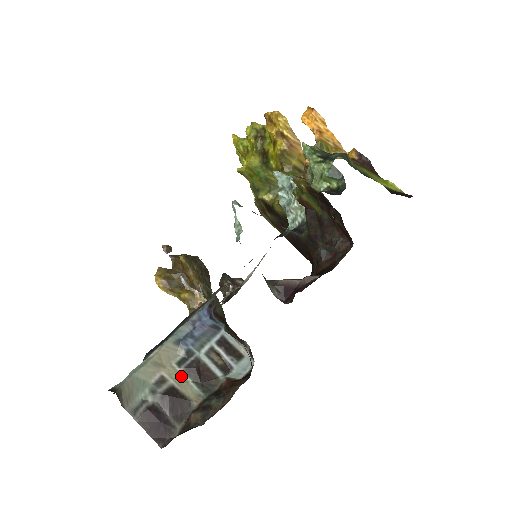
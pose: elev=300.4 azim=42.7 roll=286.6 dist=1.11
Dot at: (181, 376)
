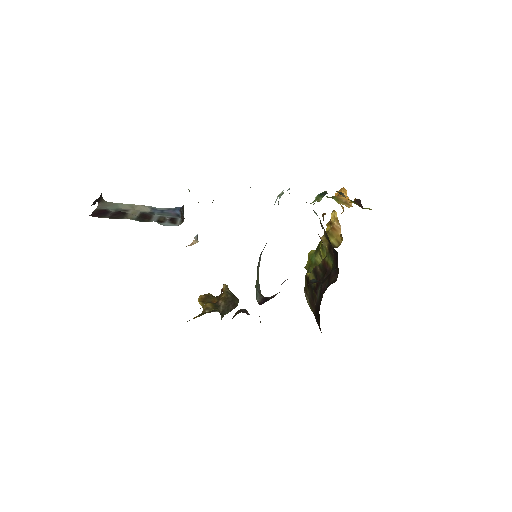
Dot at: (136, 214)
